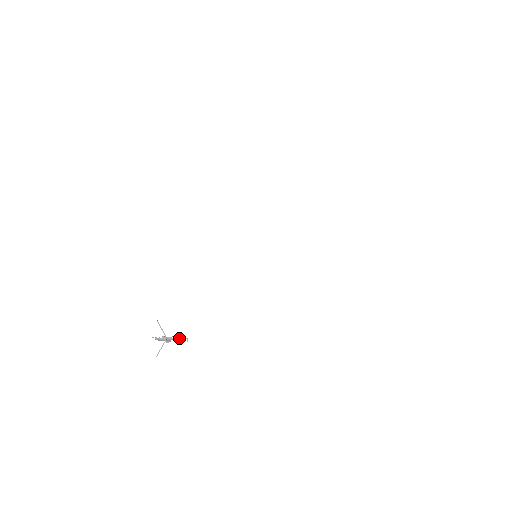
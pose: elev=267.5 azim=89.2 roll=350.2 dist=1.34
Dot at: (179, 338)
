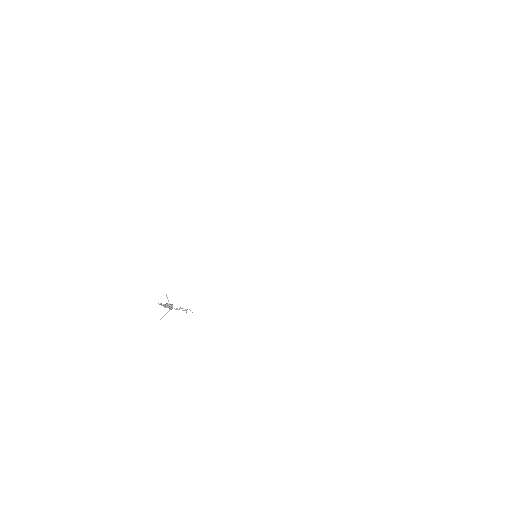
Dot at: occluded
